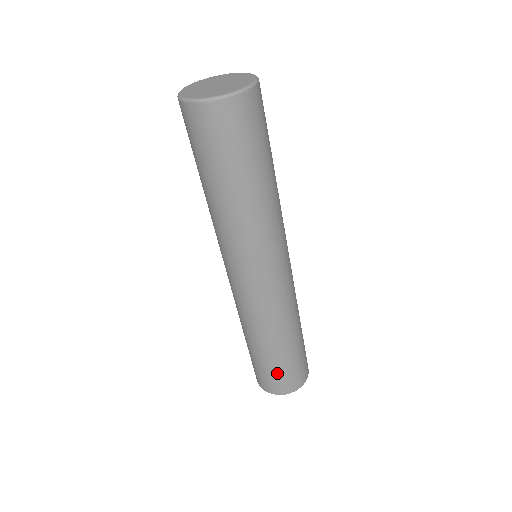
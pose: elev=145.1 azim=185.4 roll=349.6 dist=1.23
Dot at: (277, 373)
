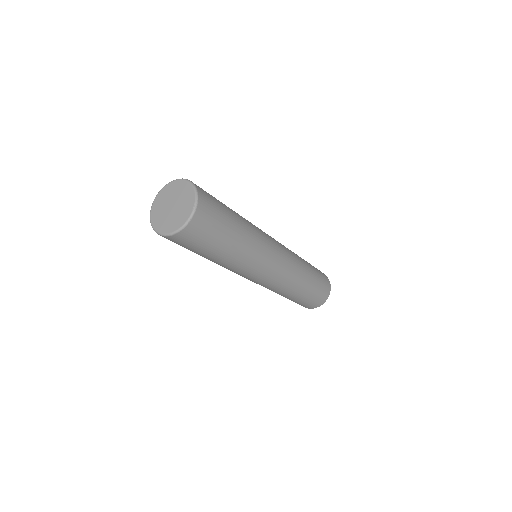
Dot at: (317, 294)
